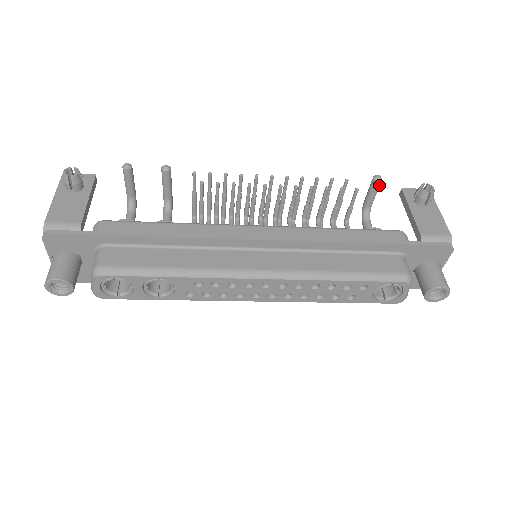
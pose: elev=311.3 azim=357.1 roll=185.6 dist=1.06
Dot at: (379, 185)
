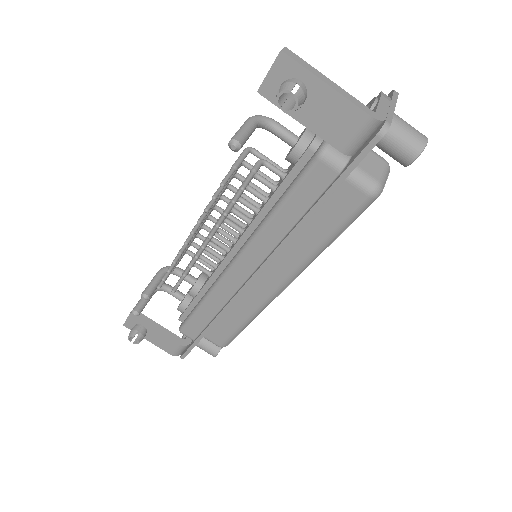
Dot at: (243, 141)
